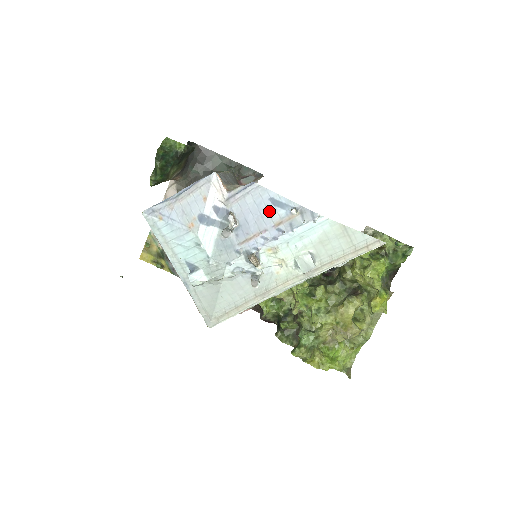
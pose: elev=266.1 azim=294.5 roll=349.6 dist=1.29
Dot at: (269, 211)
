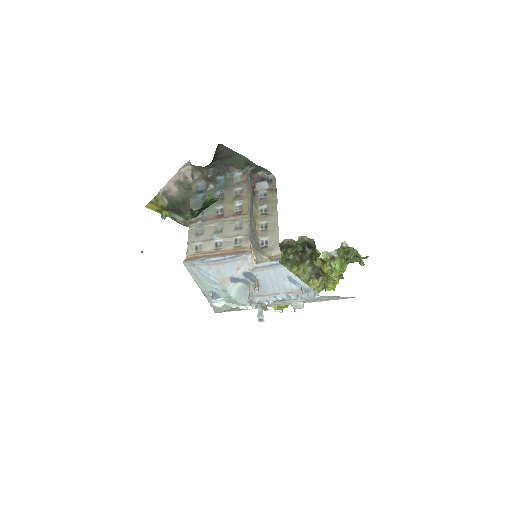
Dot at: (285, 284)
